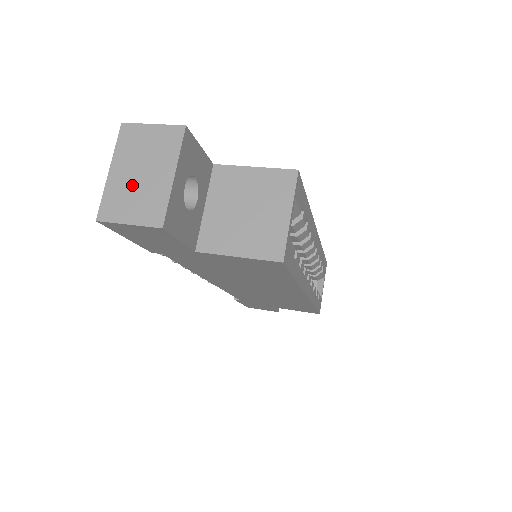
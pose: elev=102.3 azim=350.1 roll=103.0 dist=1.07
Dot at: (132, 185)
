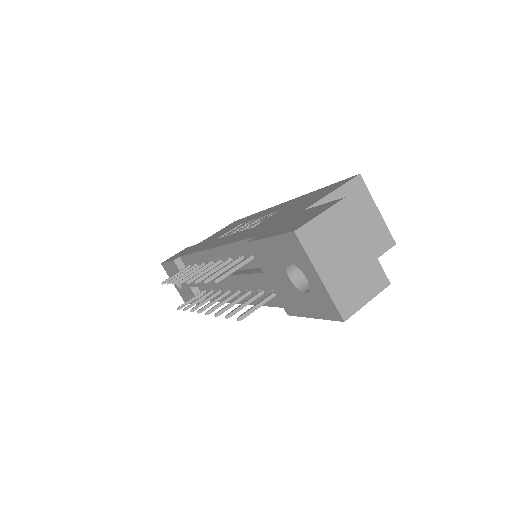
Dot at: (347, 273)
